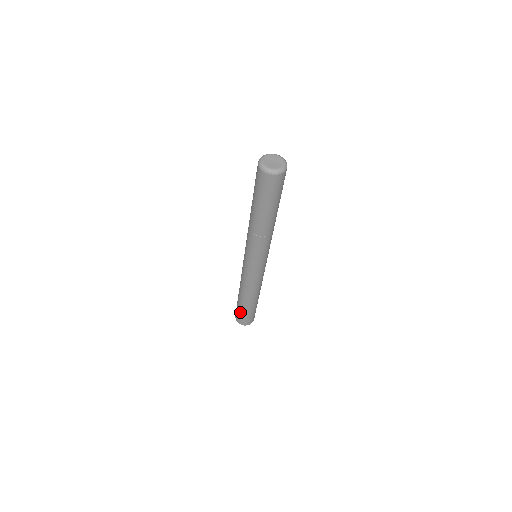
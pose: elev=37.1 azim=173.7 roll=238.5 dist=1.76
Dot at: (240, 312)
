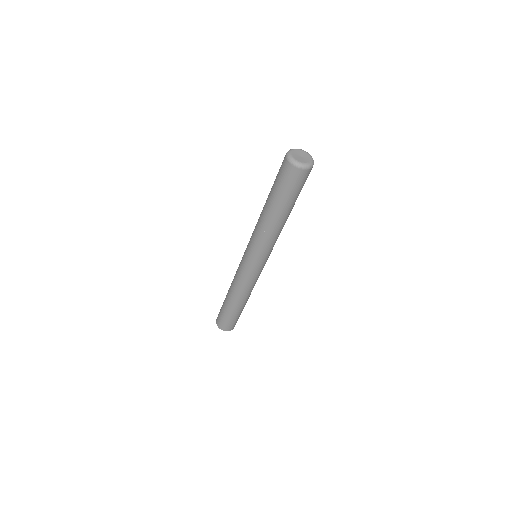
Dot at: (226, 317)
